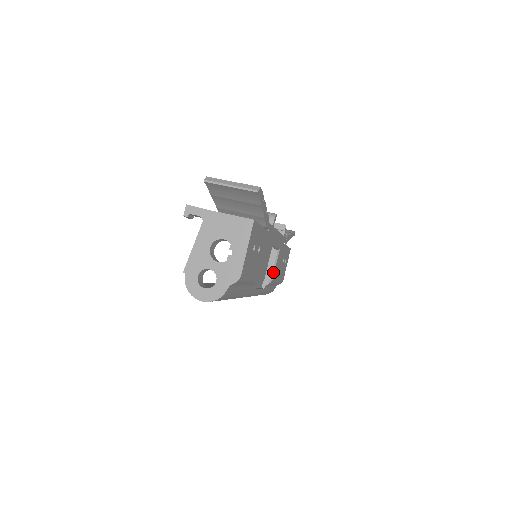
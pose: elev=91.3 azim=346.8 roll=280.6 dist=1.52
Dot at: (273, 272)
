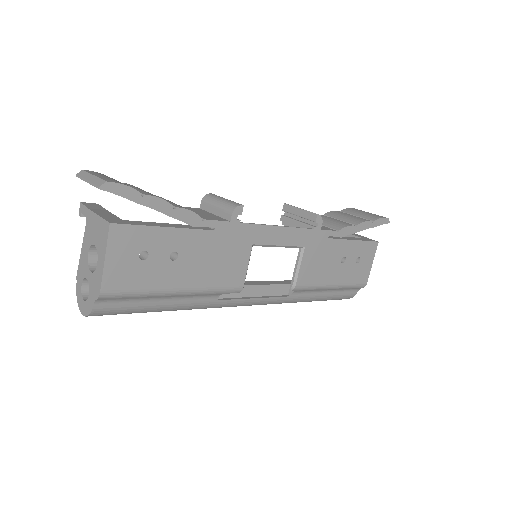
Dot at: (296, 277)
